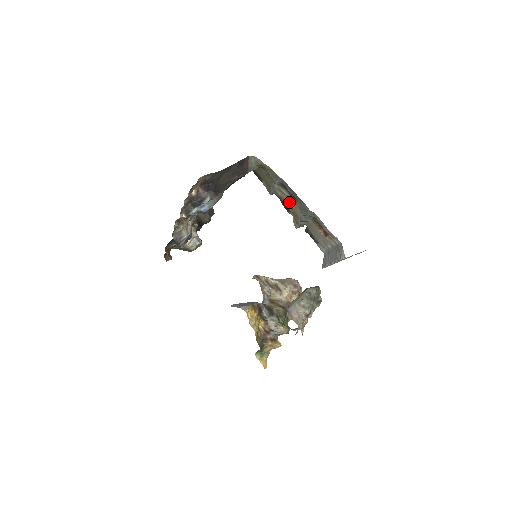
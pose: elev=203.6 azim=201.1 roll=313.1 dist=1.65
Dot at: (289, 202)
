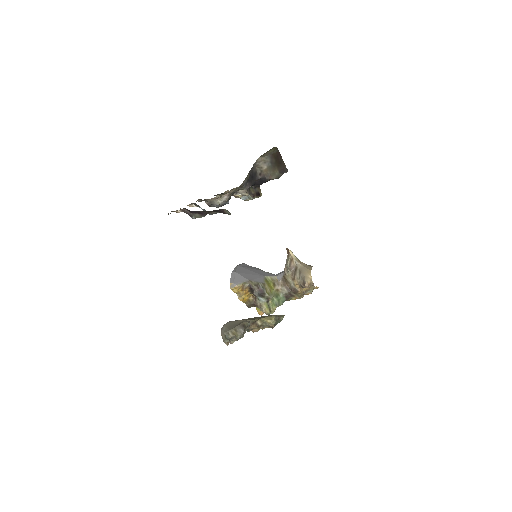
Dot at: occluded
